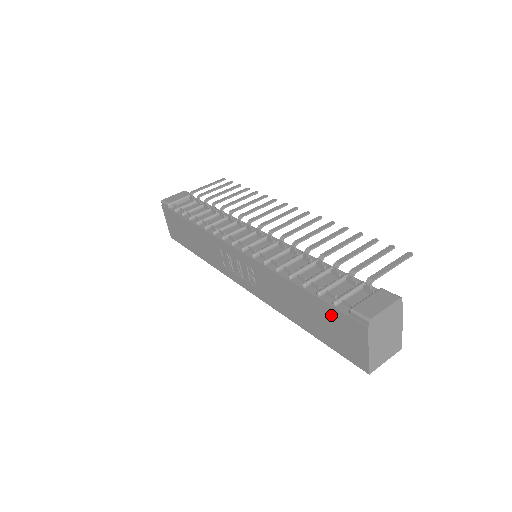
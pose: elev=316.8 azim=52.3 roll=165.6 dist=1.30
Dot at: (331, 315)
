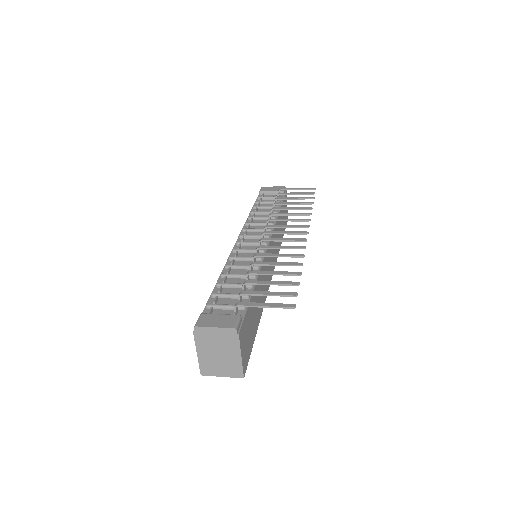
Dot at: occluded
